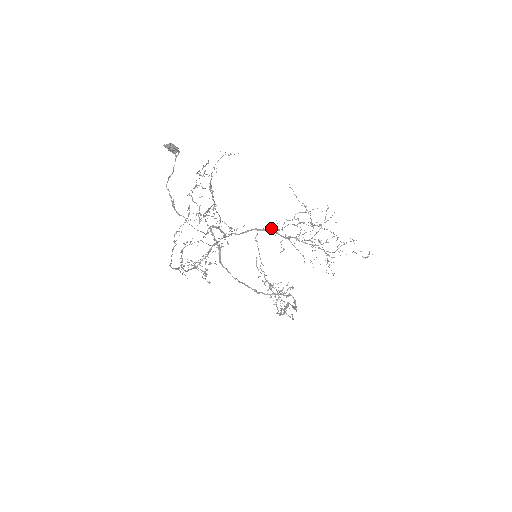
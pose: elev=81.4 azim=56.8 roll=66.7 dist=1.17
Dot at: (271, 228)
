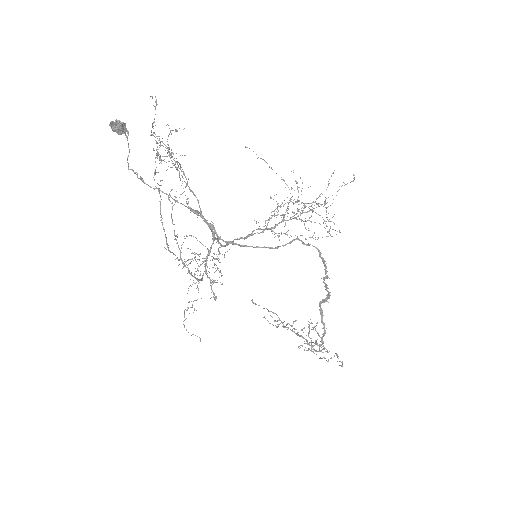
Dot at: occluded
